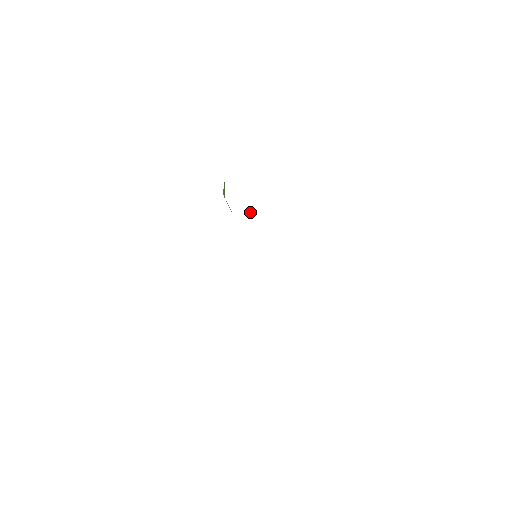
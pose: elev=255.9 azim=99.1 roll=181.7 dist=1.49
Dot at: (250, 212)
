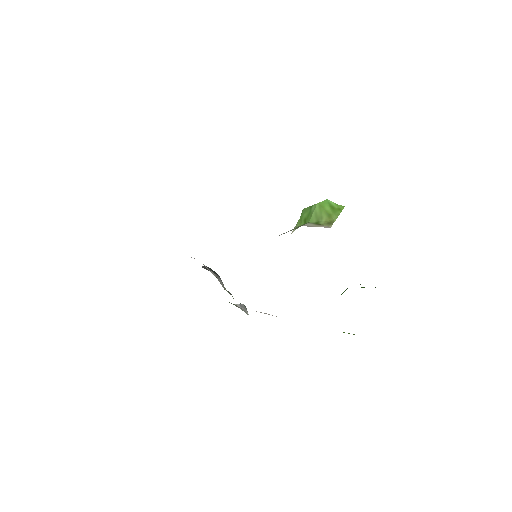
Dot at: occluded
